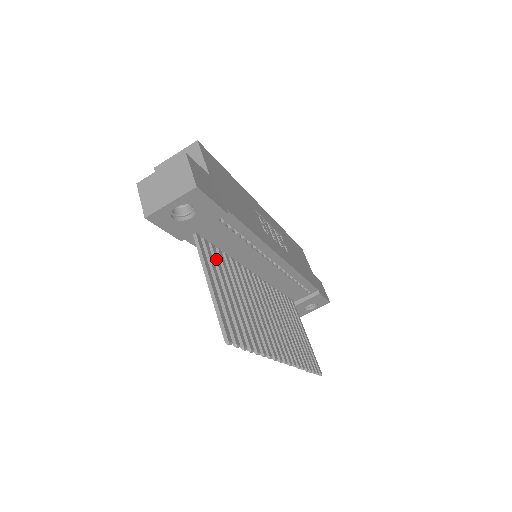
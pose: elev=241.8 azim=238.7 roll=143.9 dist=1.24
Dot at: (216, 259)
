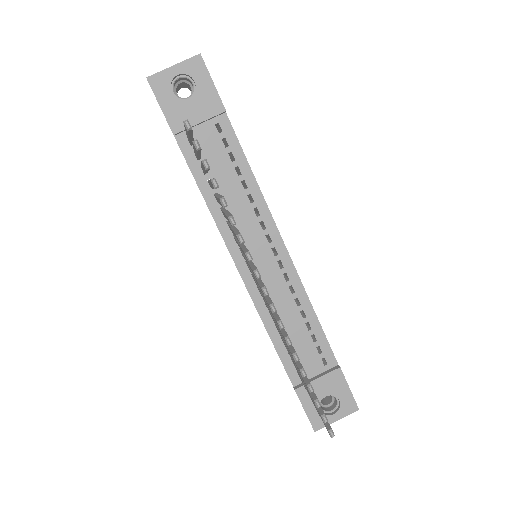
Dot at: occluded
